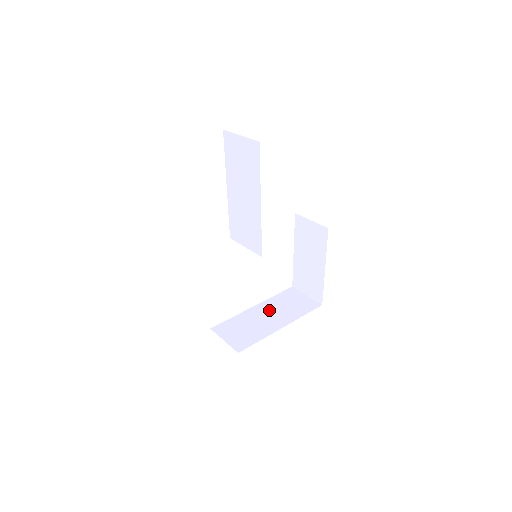
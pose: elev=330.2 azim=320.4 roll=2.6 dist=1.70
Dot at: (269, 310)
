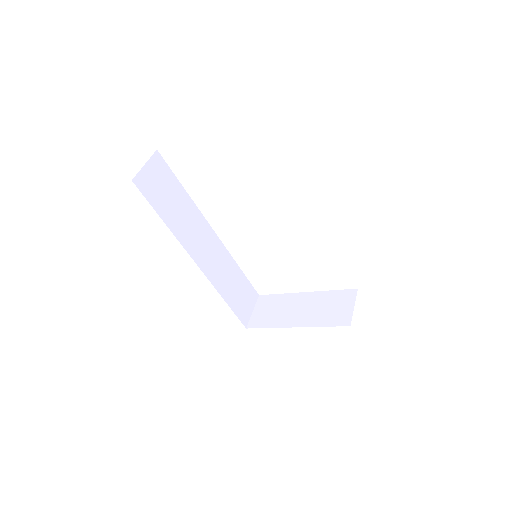
Dot at: (309, 303)
